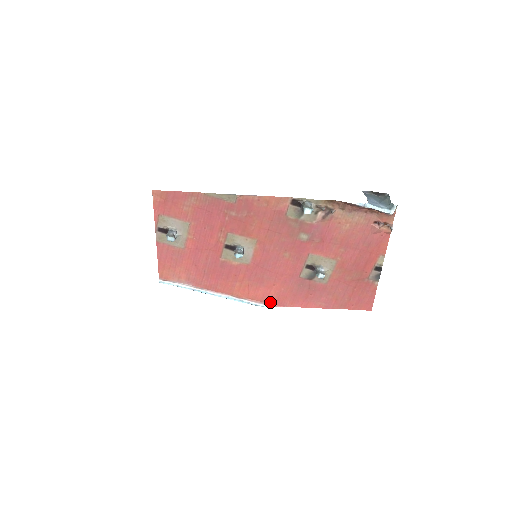
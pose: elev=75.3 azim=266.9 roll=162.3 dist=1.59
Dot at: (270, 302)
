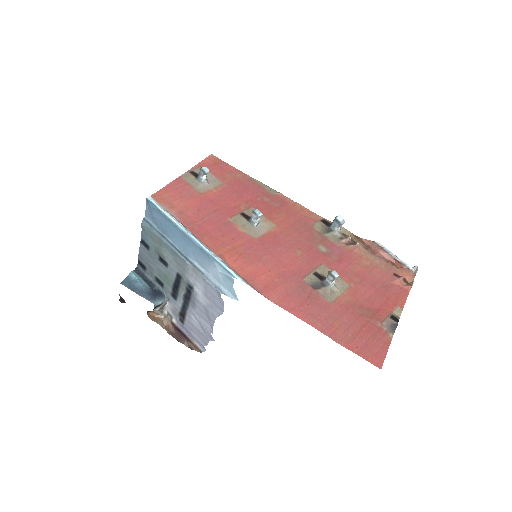
Dot at: (254, 285)
